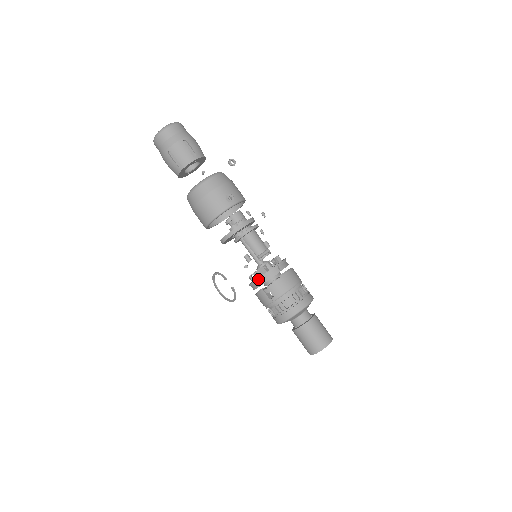
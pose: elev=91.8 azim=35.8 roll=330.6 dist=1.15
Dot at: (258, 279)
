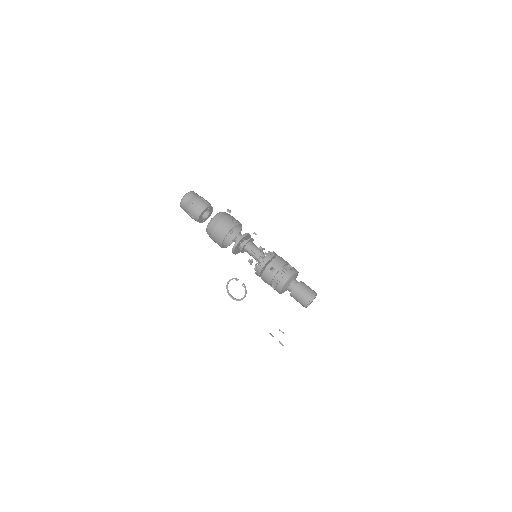
Dot at: (262, 261)
